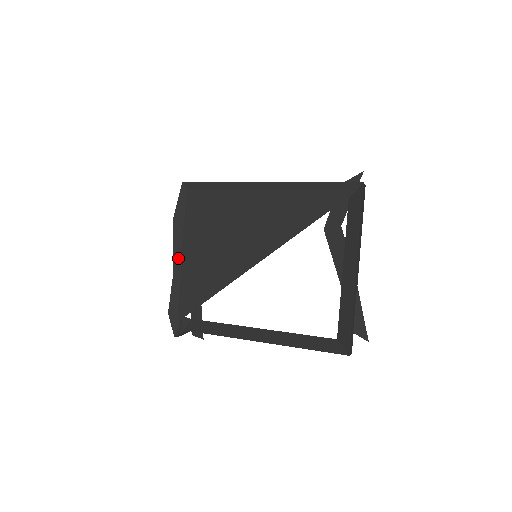
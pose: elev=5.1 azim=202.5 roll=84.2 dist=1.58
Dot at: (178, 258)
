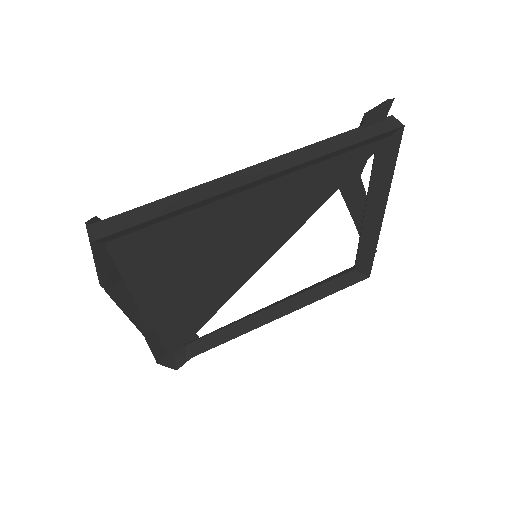
Dot at: (140, 319)
